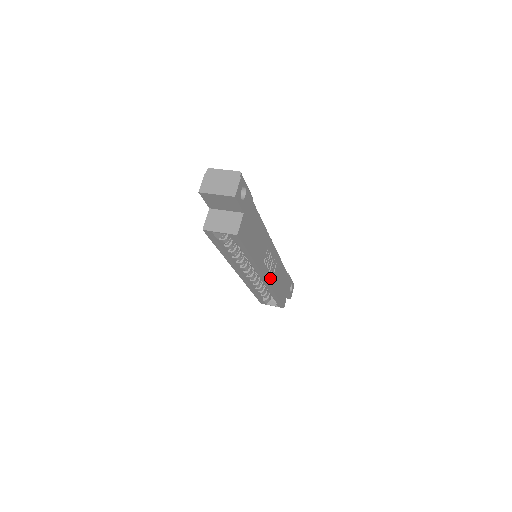
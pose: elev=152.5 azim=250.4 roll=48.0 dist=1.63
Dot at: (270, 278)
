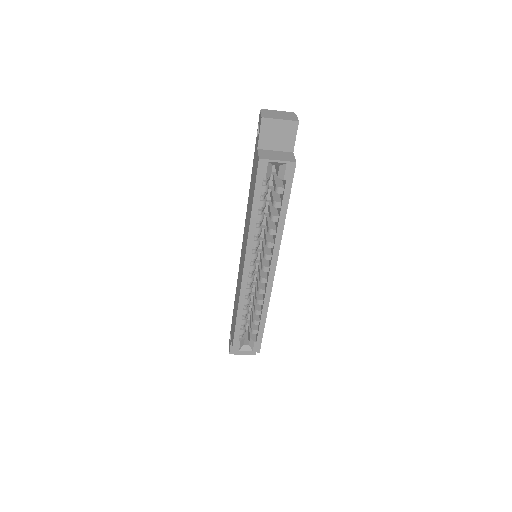
Dot at: occluded
